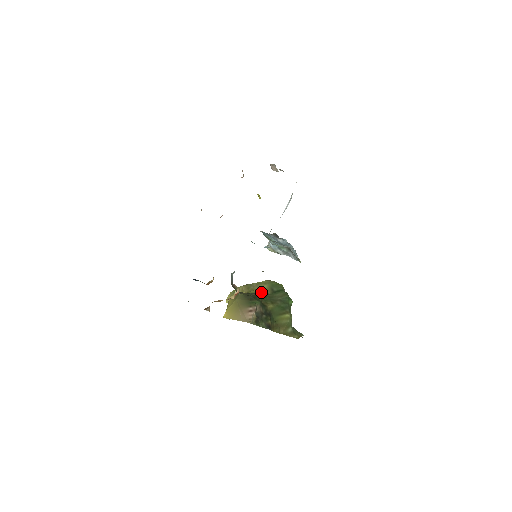
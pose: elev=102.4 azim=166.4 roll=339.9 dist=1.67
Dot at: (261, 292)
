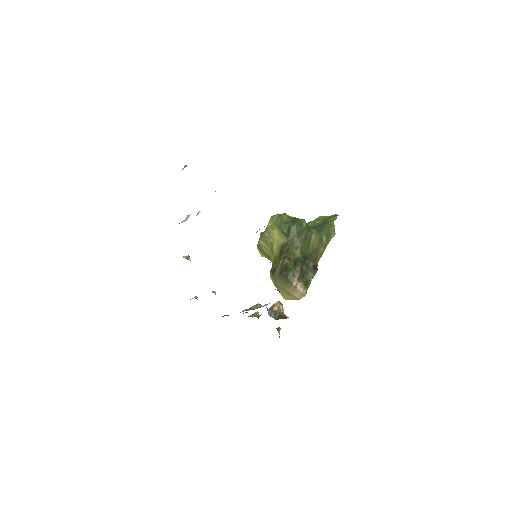
Dot at: (280, 246)
